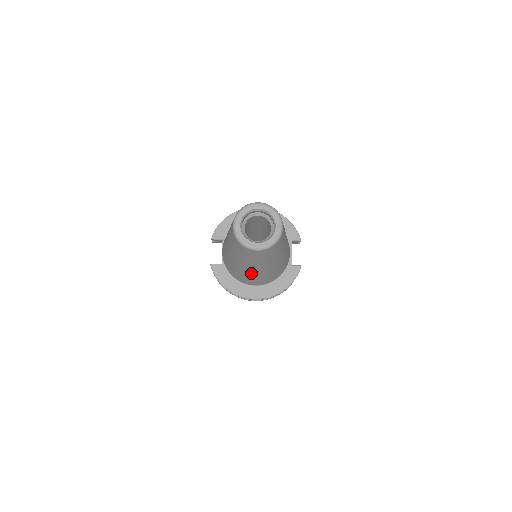
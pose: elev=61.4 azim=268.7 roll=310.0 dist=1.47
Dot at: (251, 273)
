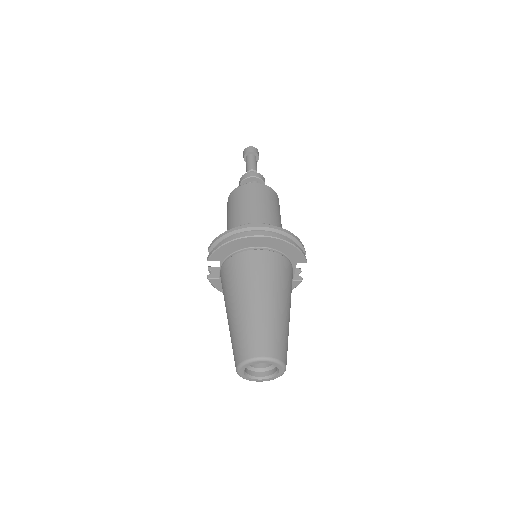
Dot at: occluded
